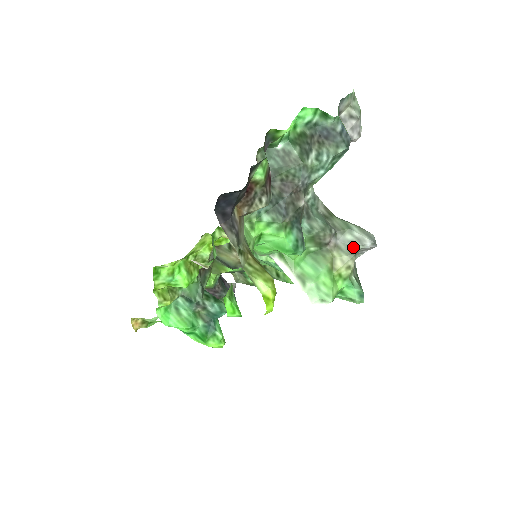
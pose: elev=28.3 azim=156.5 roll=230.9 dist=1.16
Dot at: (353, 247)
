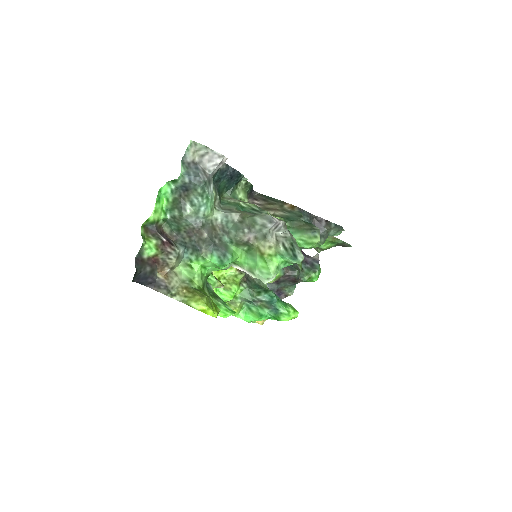
Dot at: (263, 233)
